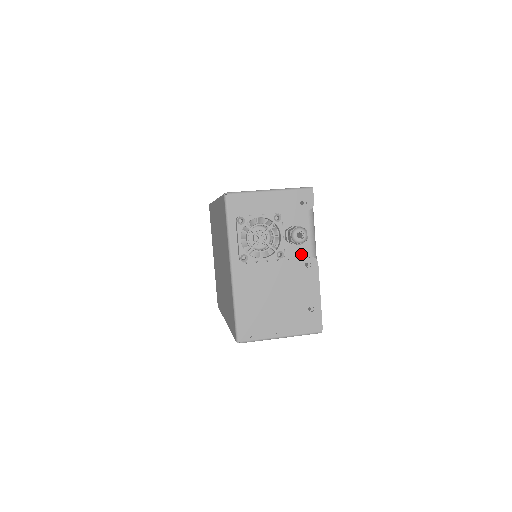
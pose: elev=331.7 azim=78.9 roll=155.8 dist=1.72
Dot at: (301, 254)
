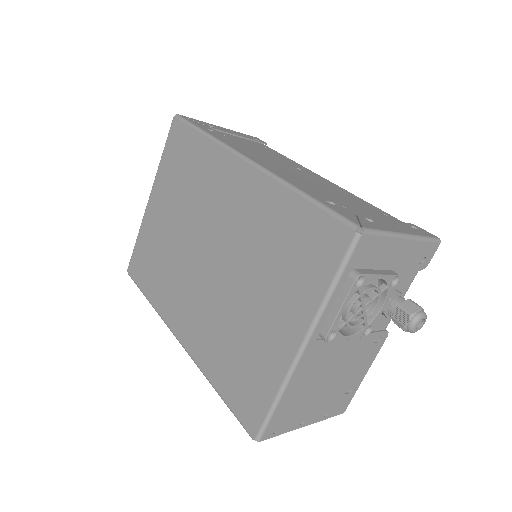
Dot at: (379, 325)
